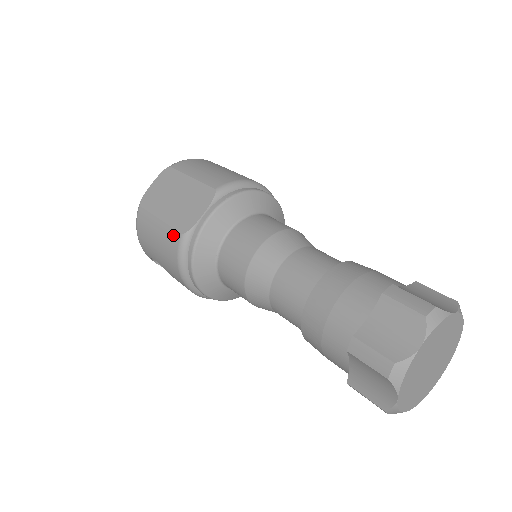
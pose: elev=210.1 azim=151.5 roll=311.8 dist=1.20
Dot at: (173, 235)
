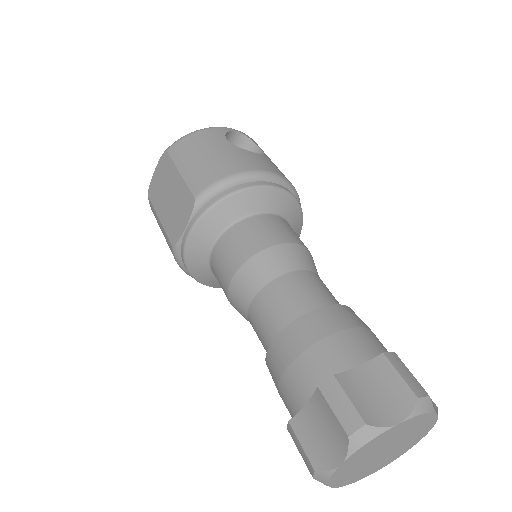
Dot at: (168, 242)
